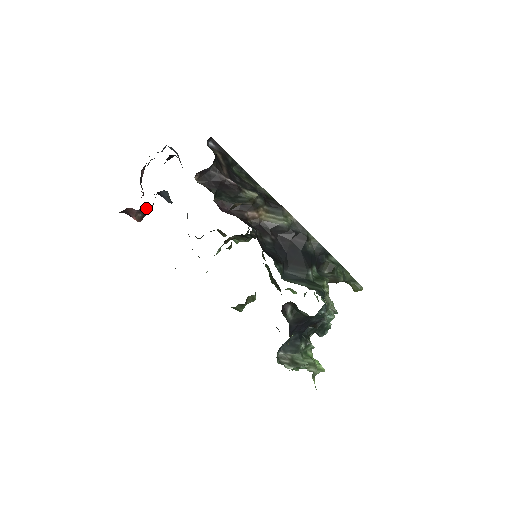
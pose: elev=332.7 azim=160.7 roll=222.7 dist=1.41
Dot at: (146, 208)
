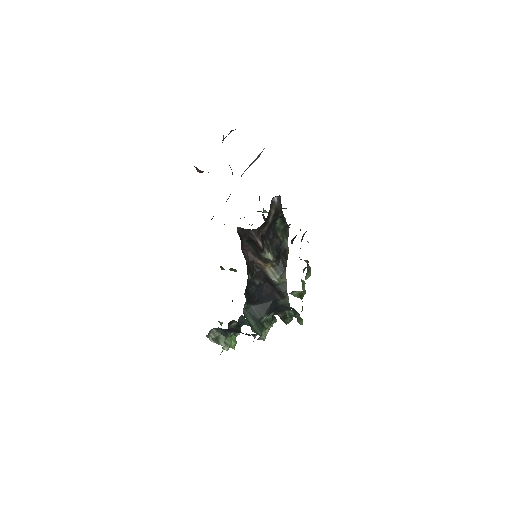
Dot at: occluded
